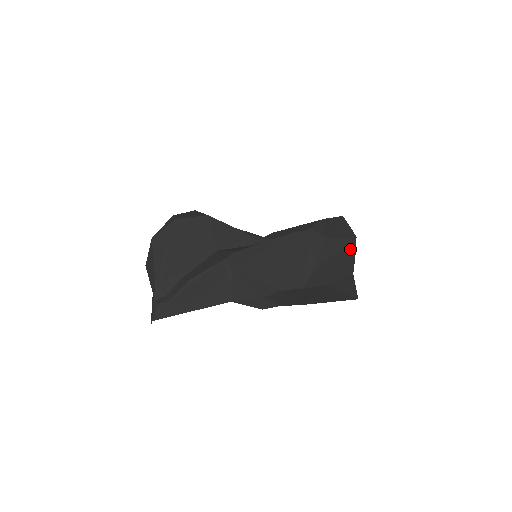
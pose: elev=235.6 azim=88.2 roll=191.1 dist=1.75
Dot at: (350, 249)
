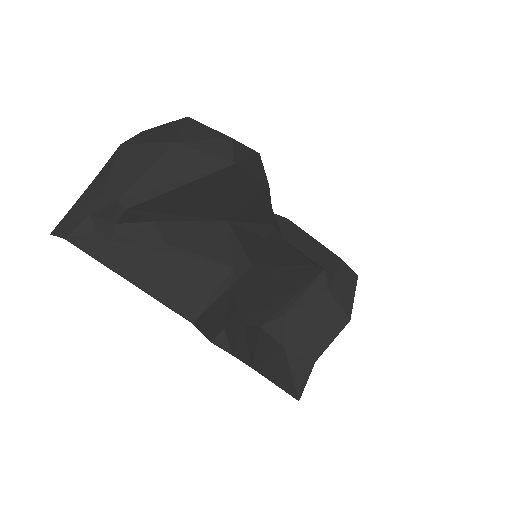
Dot at: (335, 329)
